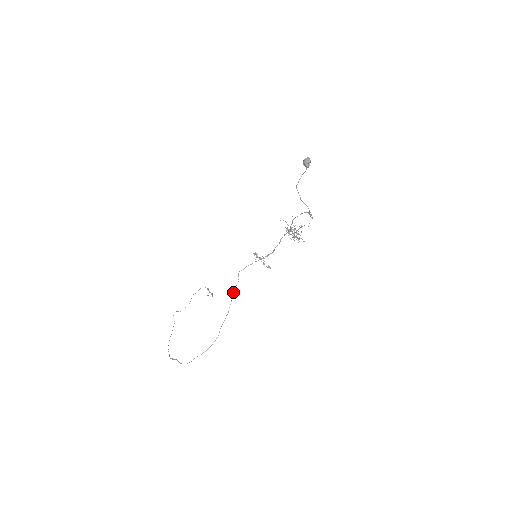
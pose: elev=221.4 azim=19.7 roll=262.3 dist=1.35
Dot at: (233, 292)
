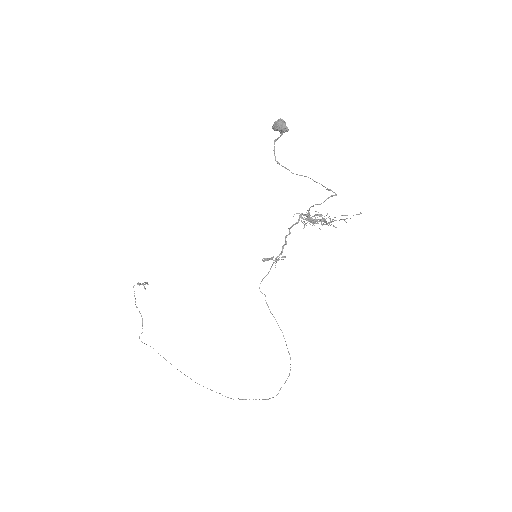
Dot at: (270, 311)
